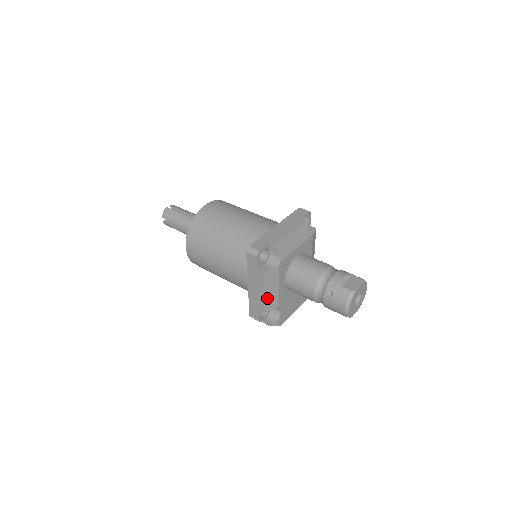
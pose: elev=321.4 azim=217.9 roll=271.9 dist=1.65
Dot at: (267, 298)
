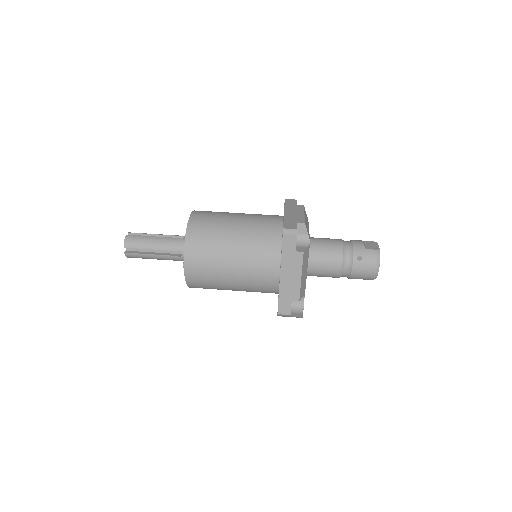
Dot at: (302, 283)
